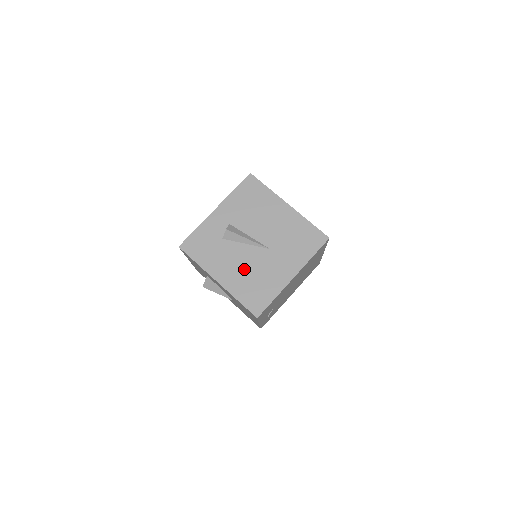
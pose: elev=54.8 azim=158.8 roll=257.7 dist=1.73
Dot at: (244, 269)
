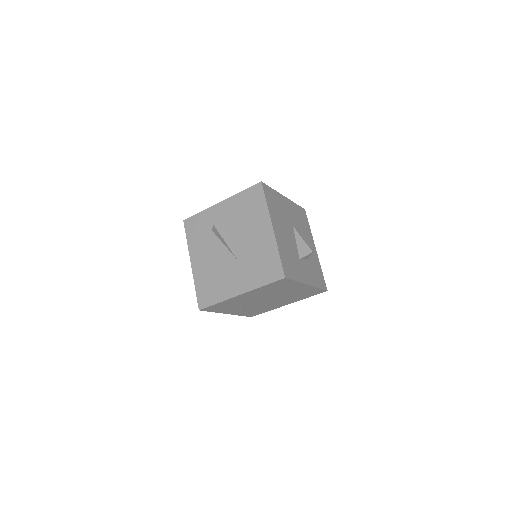
Dot at: (212, 265)
